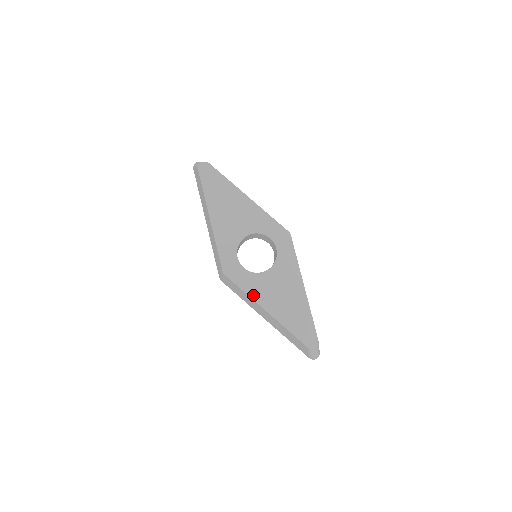
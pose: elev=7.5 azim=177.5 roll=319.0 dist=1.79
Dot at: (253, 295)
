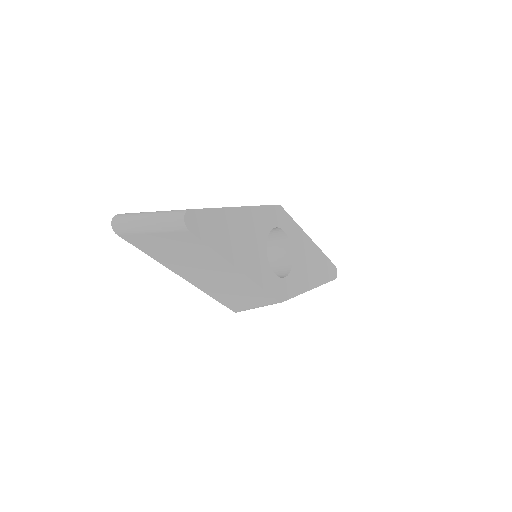
Dot at: (301, 290)
